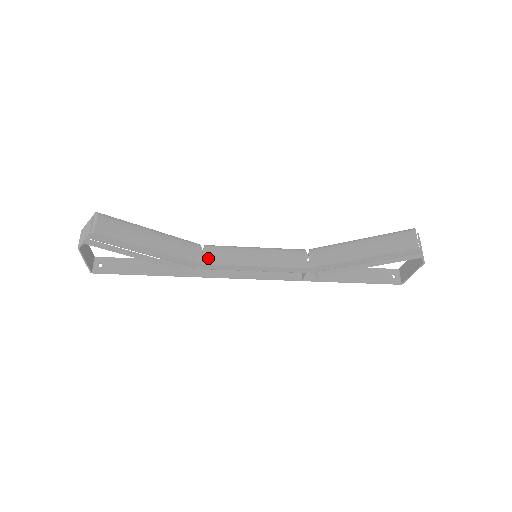
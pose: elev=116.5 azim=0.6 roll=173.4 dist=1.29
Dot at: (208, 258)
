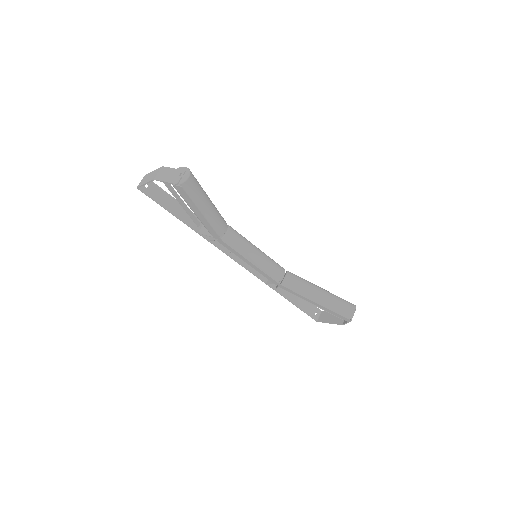
Dot at: (227, 238)
